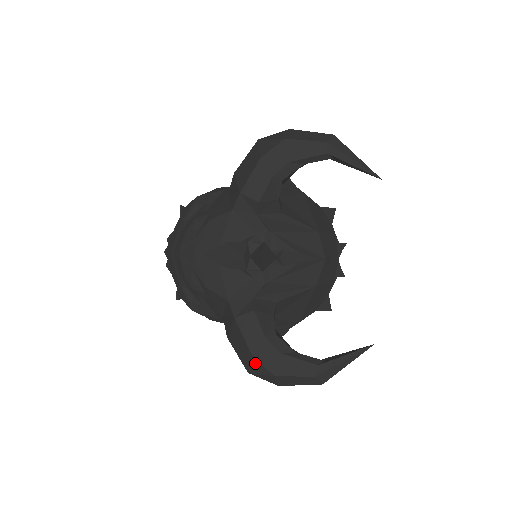
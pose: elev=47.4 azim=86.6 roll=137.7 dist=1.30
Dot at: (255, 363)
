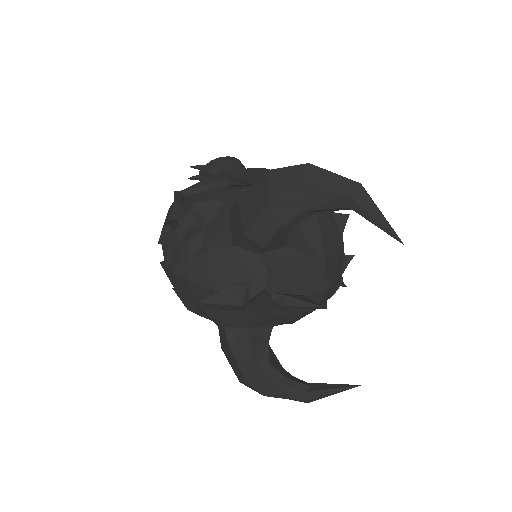
Dot at: (247, 383)
